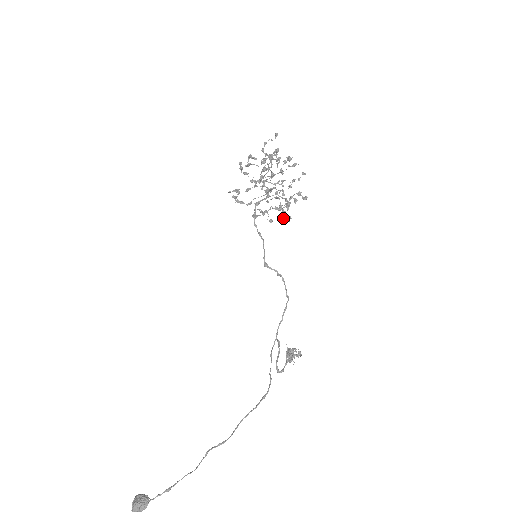
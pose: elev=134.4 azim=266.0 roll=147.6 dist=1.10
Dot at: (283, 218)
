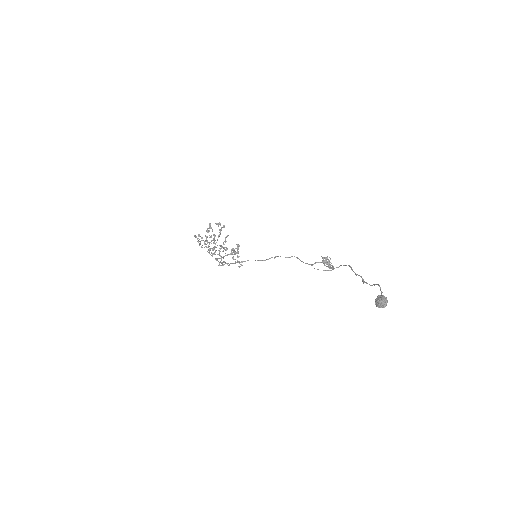
Dot at: occluded
